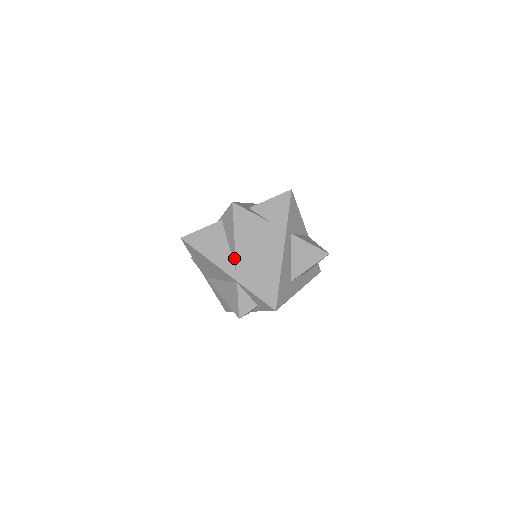
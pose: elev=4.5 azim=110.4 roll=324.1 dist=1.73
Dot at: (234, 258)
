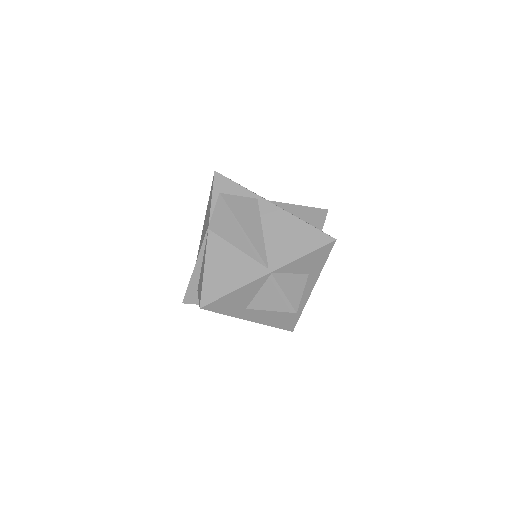
Dot at: occluded
